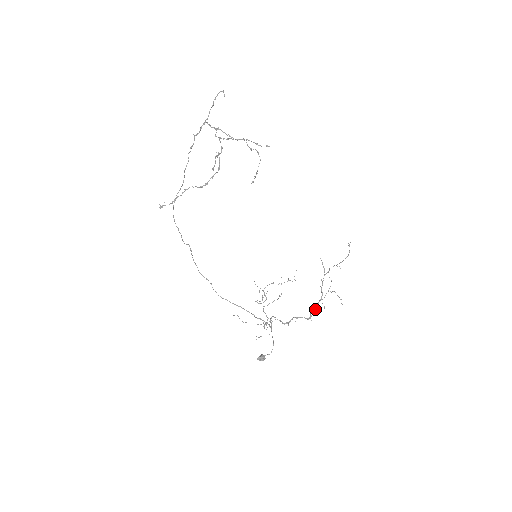
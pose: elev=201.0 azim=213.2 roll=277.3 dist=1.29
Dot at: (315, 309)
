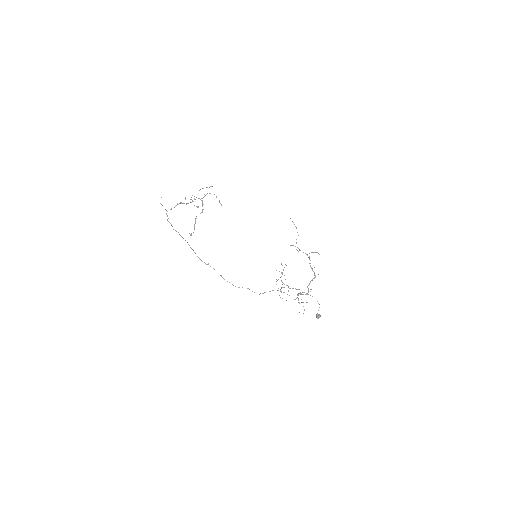
Dot at: occluded
